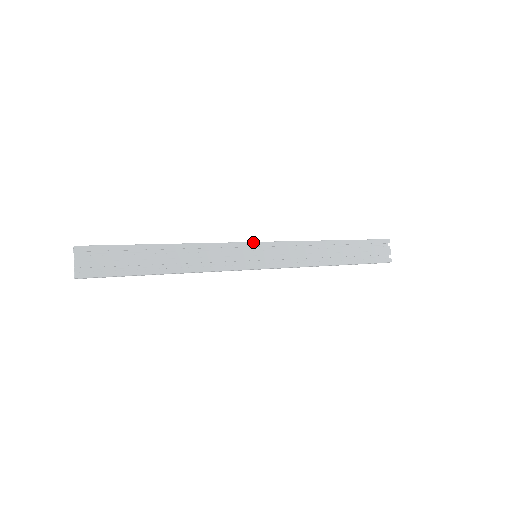
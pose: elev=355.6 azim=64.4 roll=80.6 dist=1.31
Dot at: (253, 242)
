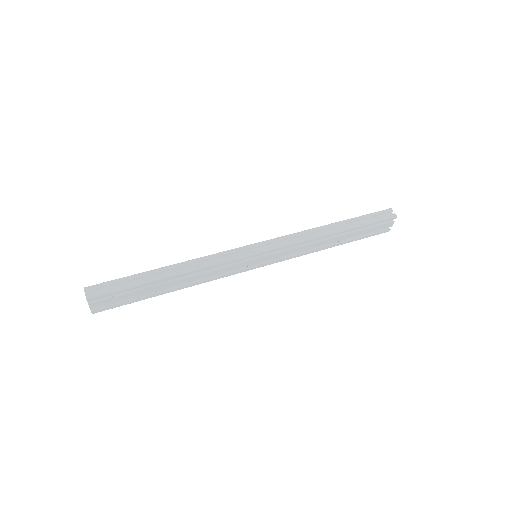
Dot at: (255, 254)
